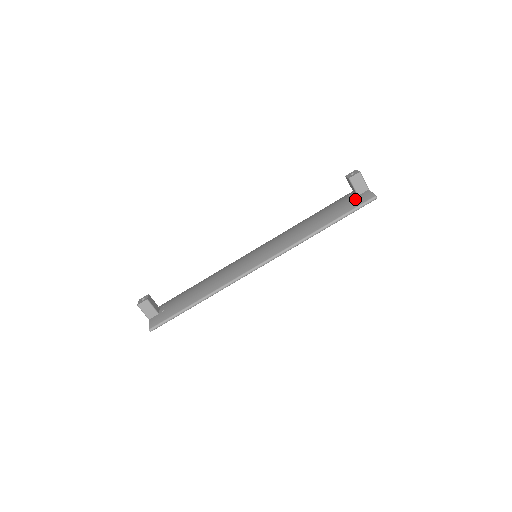
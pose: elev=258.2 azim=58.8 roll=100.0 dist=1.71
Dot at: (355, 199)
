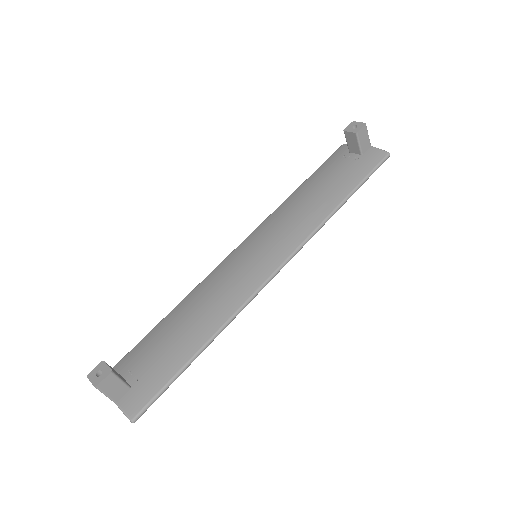
Dot at: (363, 159)
